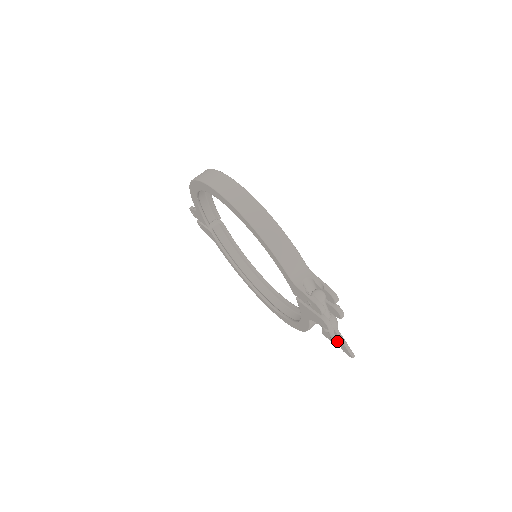
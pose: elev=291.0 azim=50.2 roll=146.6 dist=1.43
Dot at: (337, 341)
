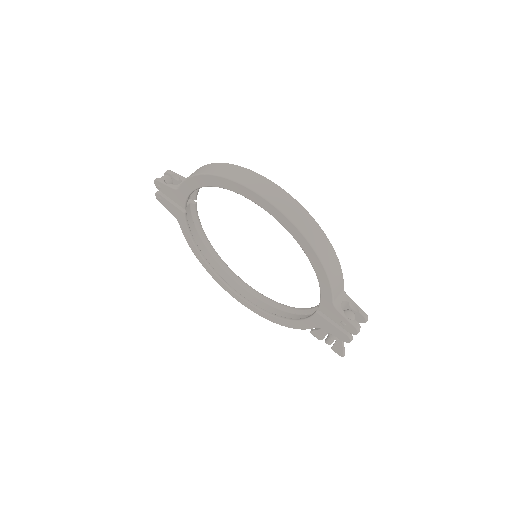
Dot at: occluded
